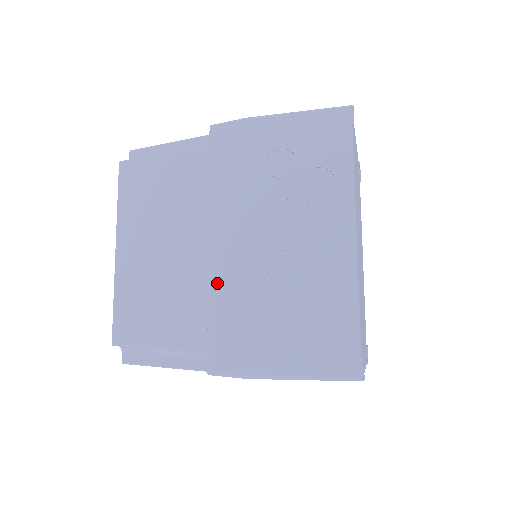
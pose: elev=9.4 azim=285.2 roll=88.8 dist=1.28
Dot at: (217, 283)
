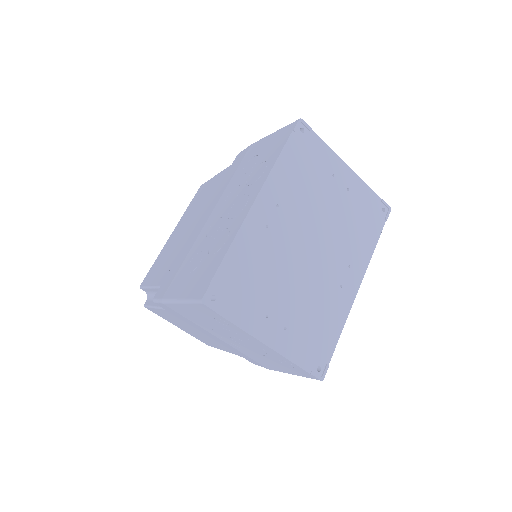
Dot at: (187, 243)
